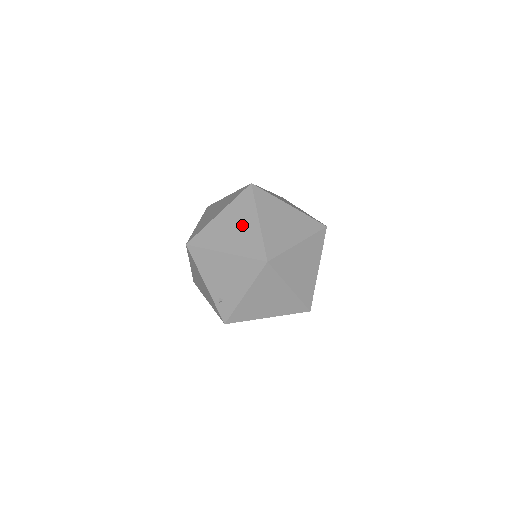
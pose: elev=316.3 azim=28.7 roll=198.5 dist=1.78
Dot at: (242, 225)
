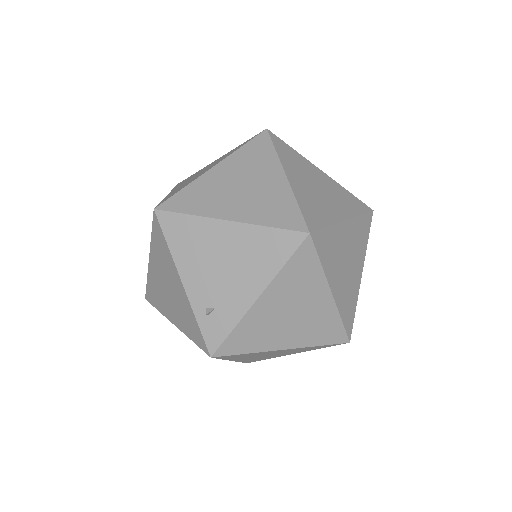
Dot at: (257, 181)
